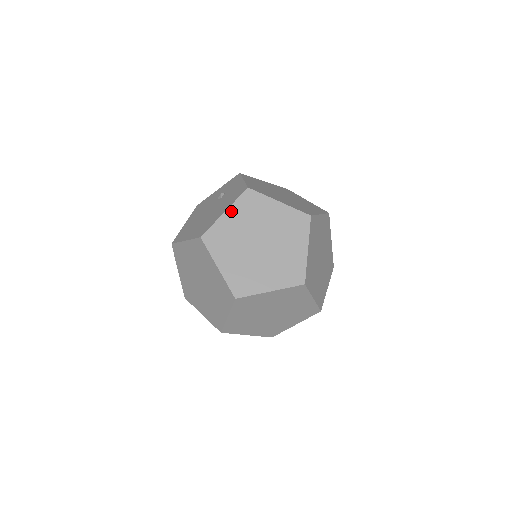
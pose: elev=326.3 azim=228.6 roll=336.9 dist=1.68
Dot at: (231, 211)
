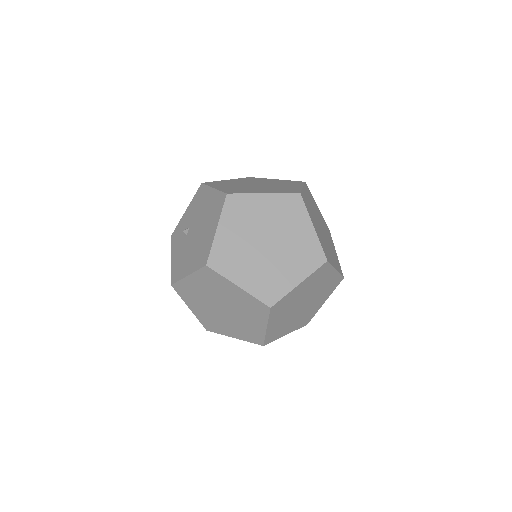
Dot at: (215, 187)
